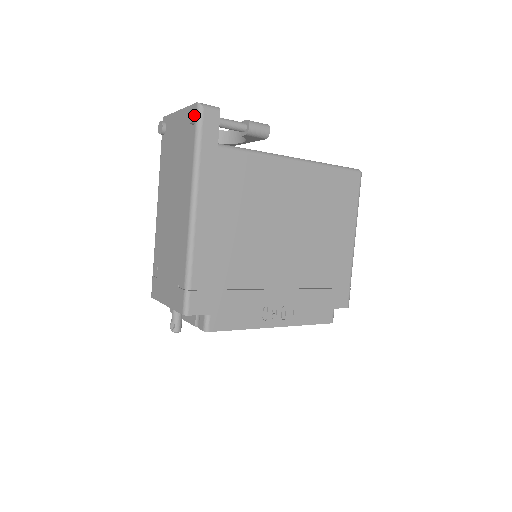
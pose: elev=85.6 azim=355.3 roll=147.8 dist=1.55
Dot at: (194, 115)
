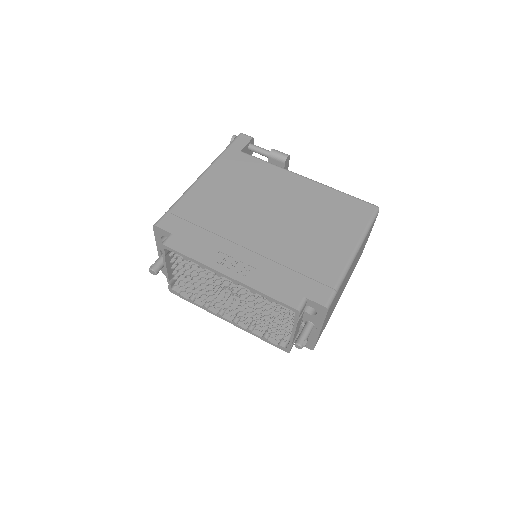
Dot at: (234, 136)
